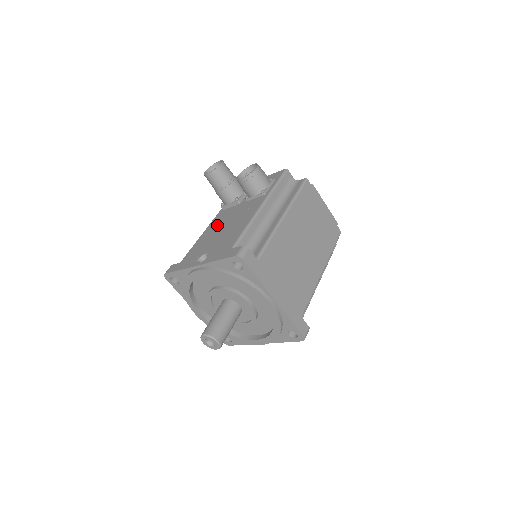
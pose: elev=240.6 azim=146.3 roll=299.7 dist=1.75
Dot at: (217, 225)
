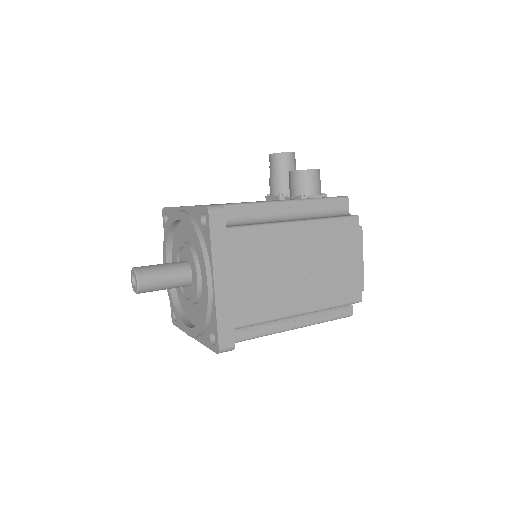
Dot at: occluded
